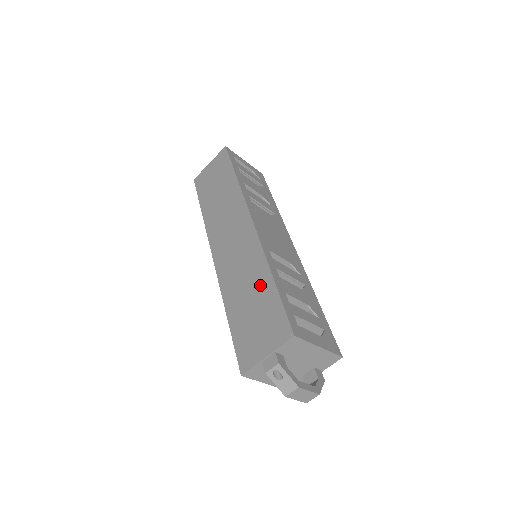
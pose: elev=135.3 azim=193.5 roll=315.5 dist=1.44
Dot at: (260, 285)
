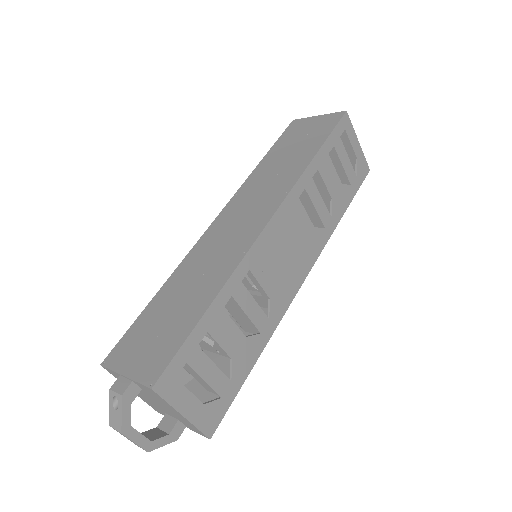
Dot at: (197, 299)
